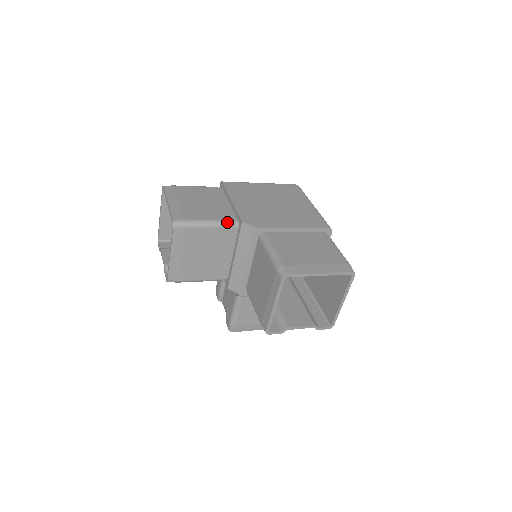
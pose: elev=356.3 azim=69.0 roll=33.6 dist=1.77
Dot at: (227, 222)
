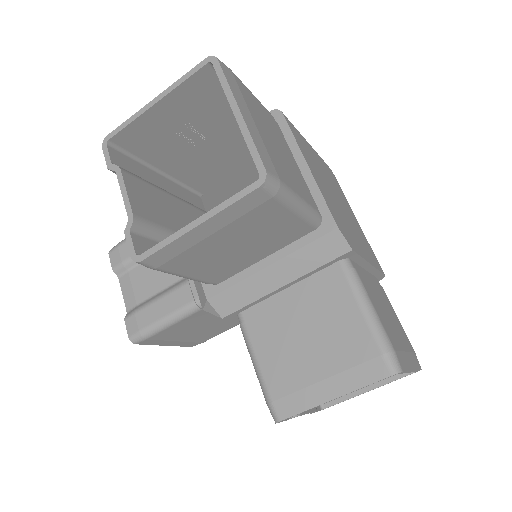
Dot at: (315, 214)
